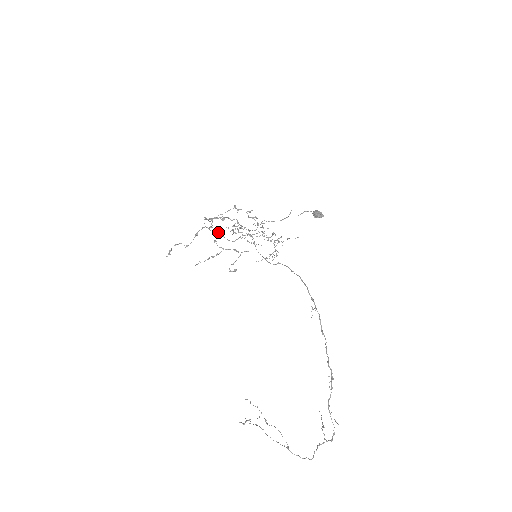
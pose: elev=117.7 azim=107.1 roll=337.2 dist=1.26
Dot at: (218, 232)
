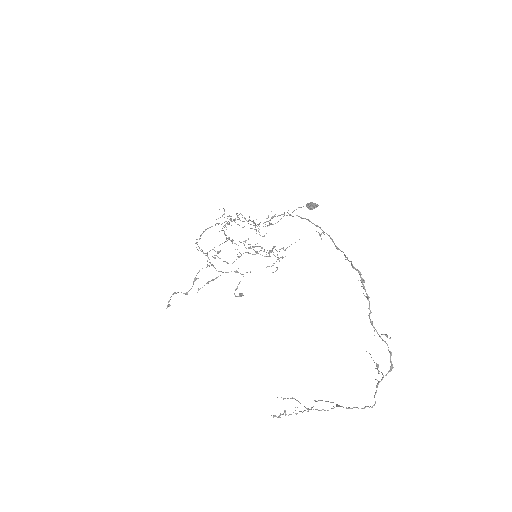
Dot at: occluded
